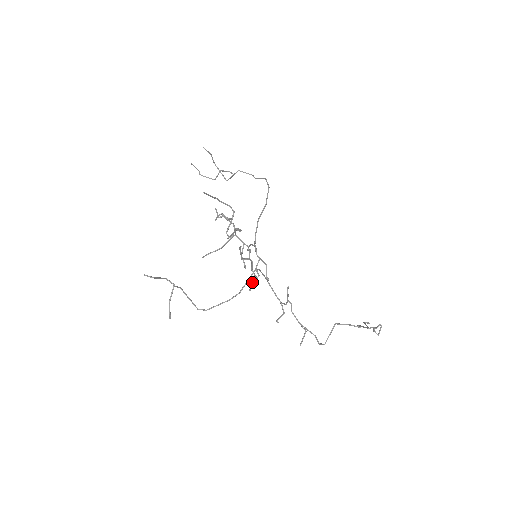
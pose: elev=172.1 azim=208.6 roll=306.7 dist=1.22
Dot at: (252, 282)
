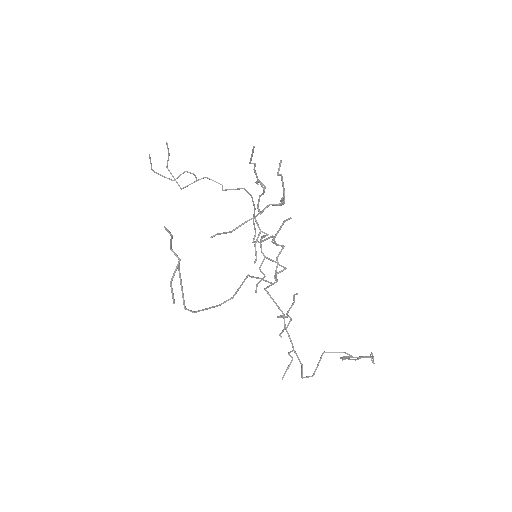
Dot at: (277, 273)
